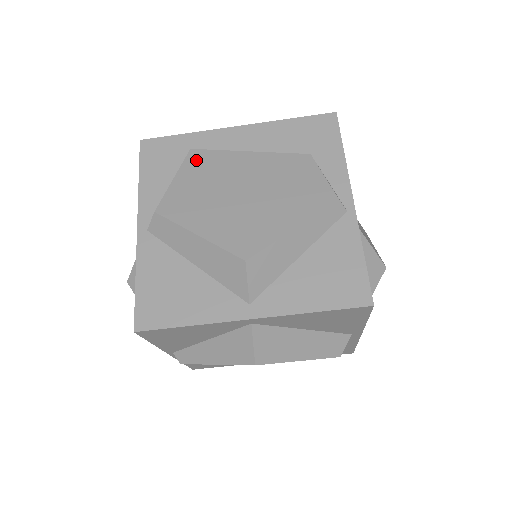
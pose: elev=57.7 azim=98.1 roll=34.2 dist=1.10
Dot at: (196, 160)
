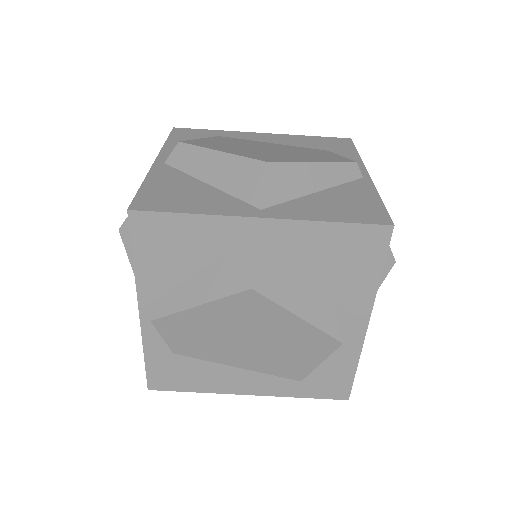
Dot at: (223, 138)
